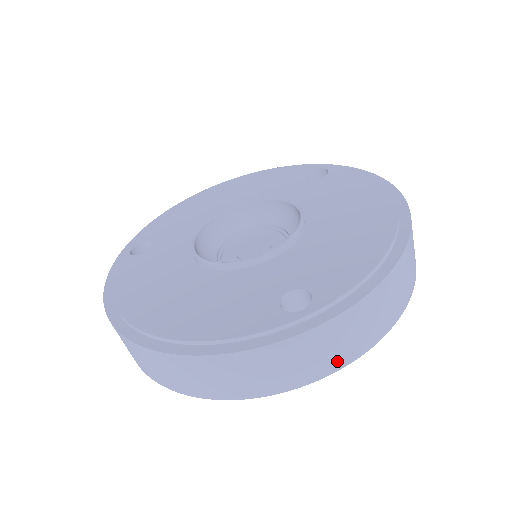
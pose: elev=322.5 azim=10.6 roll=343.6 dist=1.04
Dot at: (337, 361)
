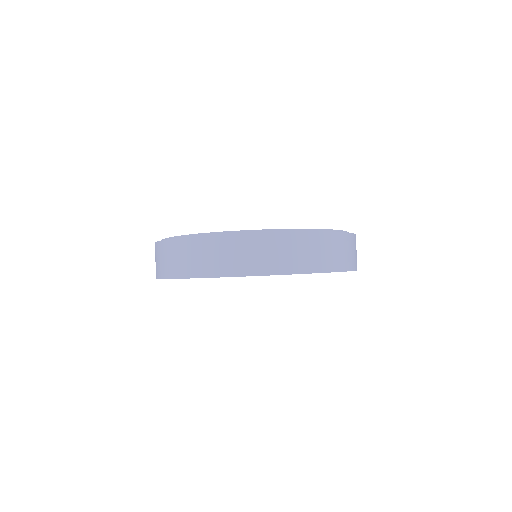
Dot at: (199, 270)
